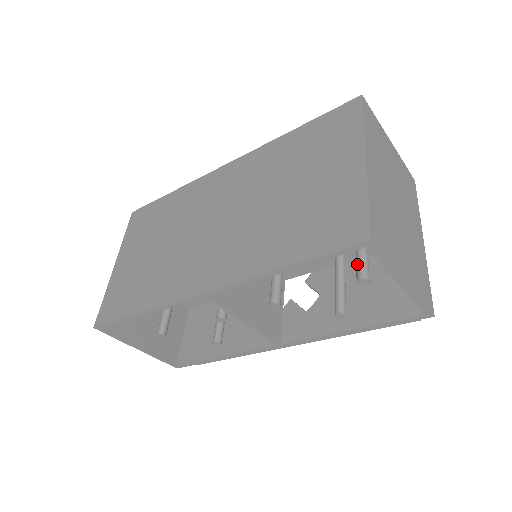
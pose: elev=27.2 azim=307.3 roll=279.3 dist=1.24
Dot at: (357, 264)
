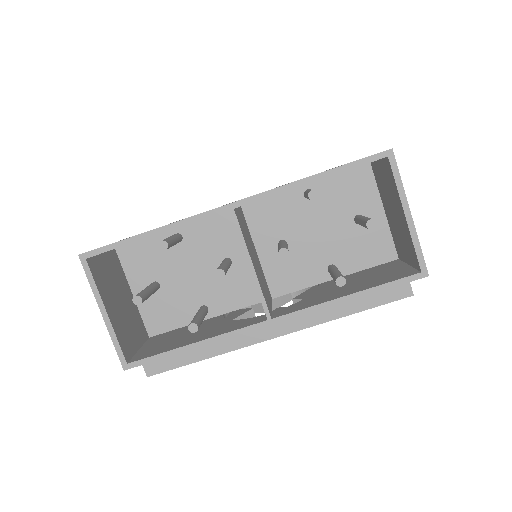
Dot at: (365, 219)
